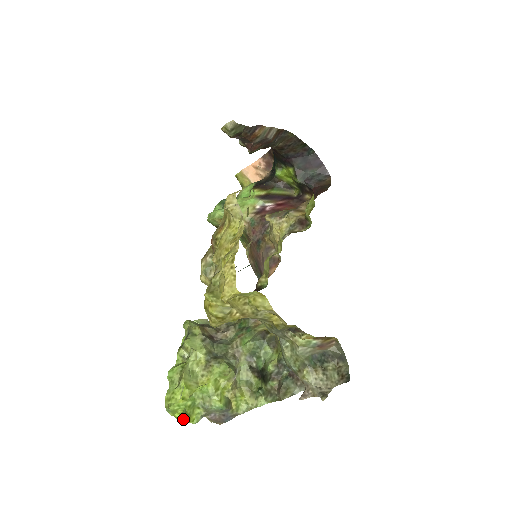
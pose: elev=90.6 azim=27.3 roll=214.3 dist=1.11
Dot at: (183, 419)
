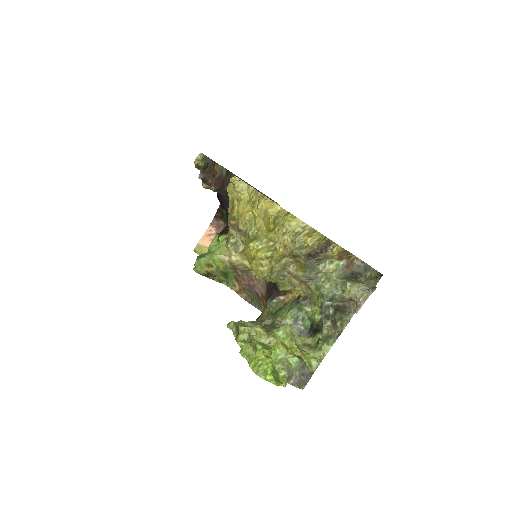
Dot at: (275, 380)
